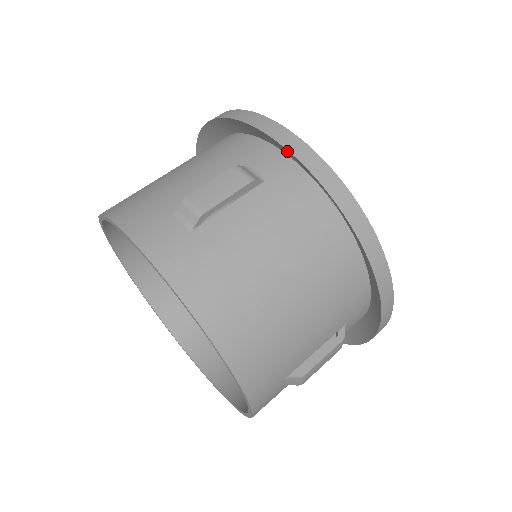
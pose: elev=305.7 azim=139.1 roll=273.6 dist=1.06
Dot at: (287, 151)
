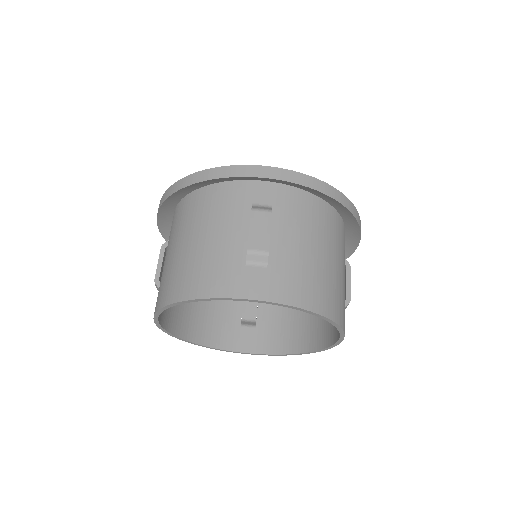
Dot at: (274, 180)
